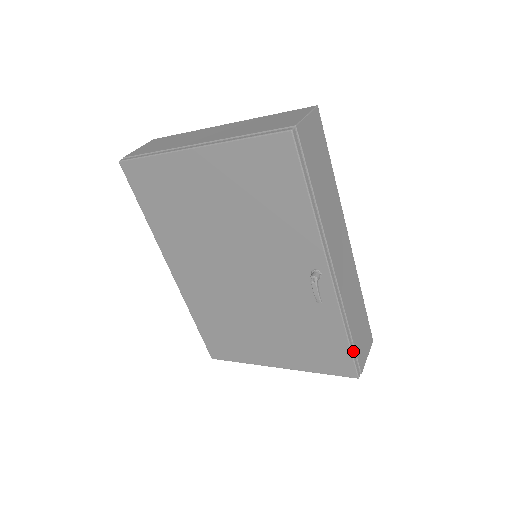
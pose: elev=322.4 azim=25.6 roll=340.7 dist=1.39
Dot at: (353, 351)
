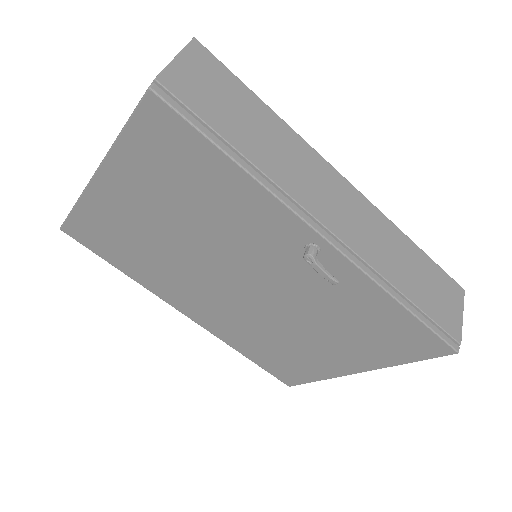
Dot at: (428, 322)
